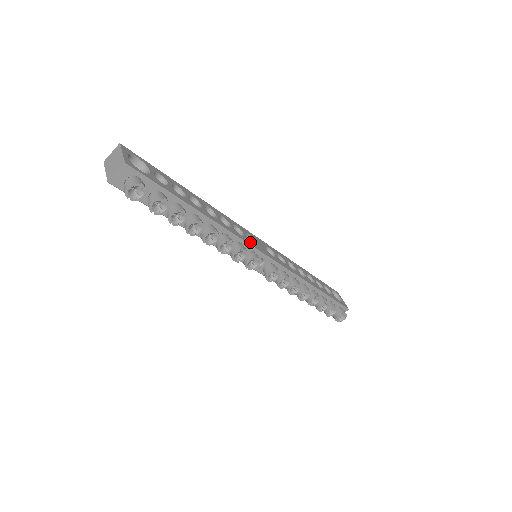
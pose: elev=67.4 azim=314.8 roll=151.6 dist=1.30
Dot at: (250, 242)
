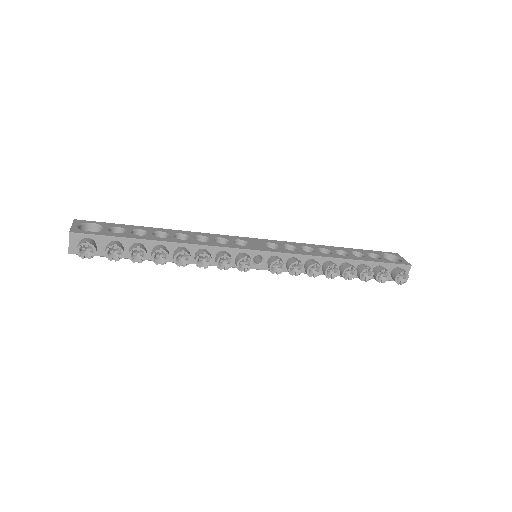
Dot at: (236, 246)
